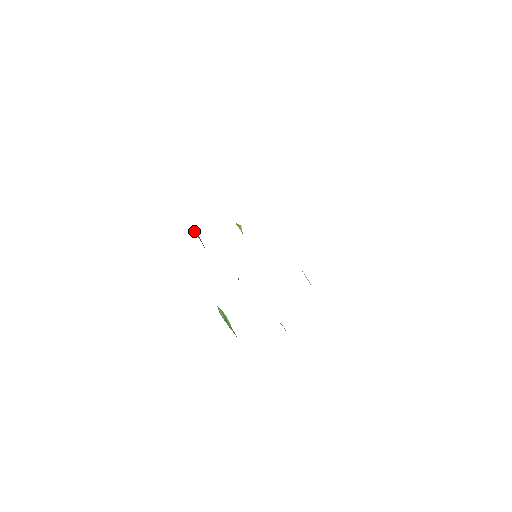
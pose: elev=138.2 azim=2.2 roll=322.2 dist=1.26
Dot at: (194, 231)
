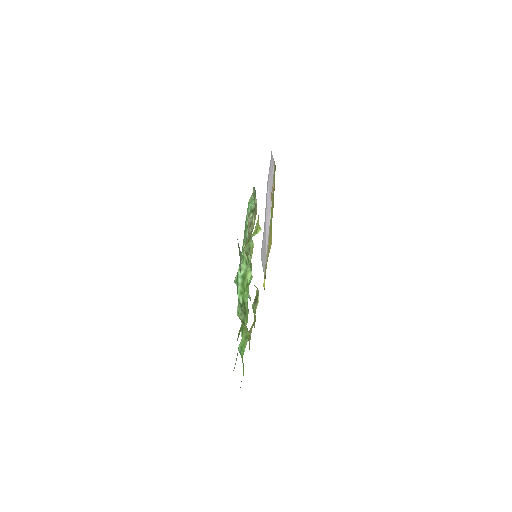
Dot at: (253, 204)
